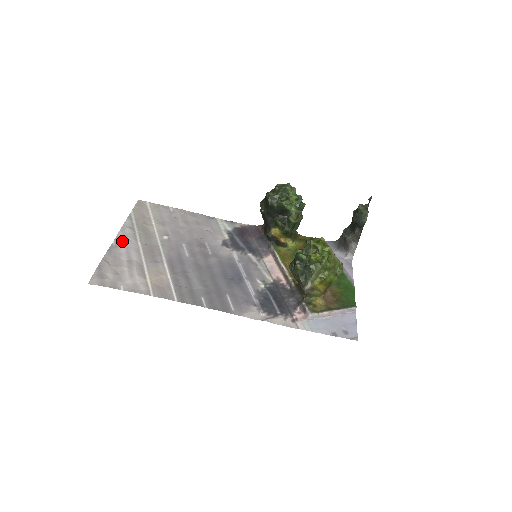
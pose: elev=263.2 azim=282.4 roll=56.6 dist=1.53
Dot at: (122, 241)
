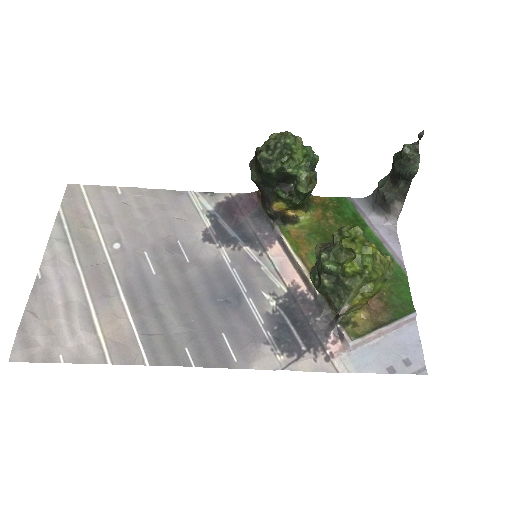
Dot at: (51, 268)
